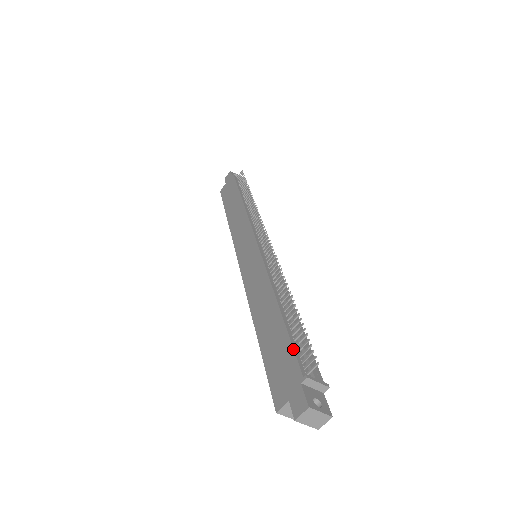
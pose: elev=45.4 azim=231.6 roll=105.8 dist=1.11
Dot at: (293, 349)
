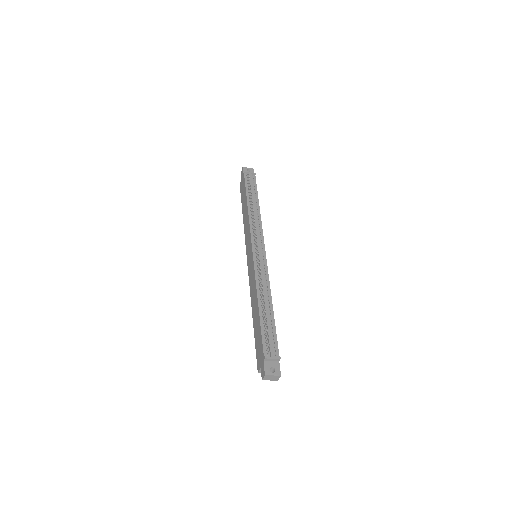
Dot at: (262, 339)
